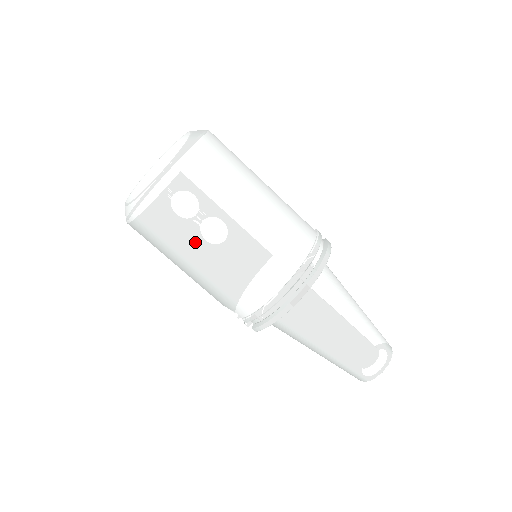
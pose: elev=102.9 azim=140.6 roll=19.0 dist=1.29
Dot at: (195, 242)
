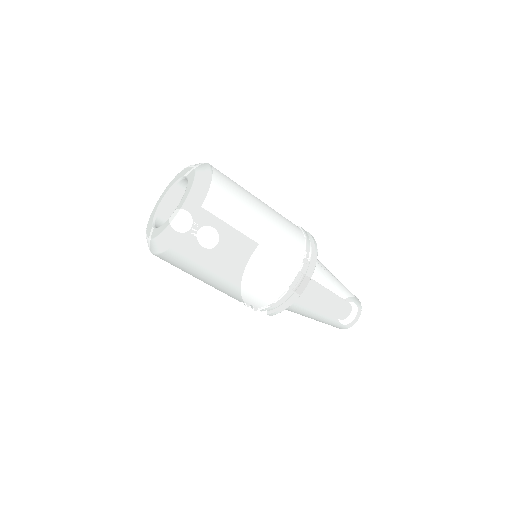
Dot at: (224, 263)
